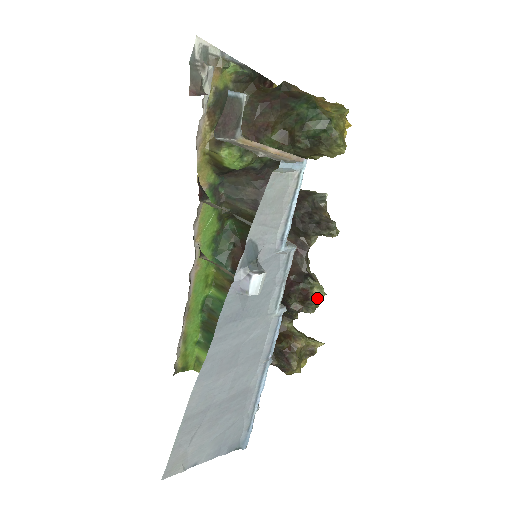
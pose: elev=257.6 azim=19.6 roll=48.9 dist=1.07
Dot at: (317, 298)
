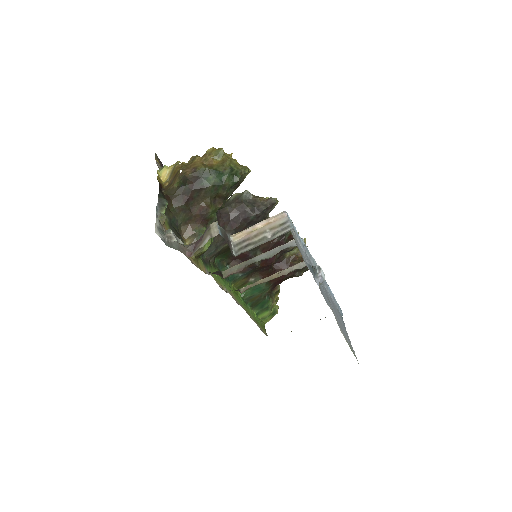
Dot at: occluded
